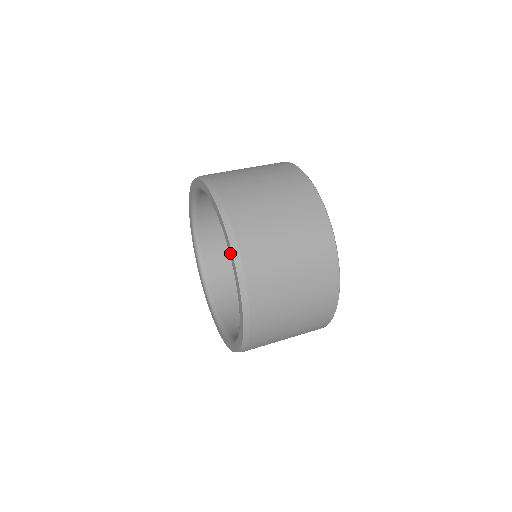
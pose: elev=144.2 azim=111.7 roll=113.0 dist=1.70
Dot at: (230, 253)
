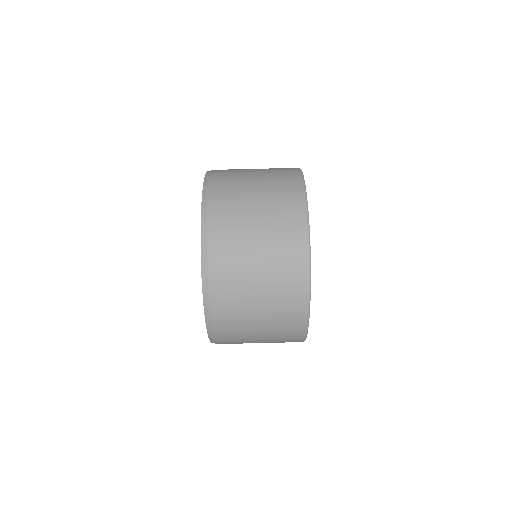
Dot at: occluded
